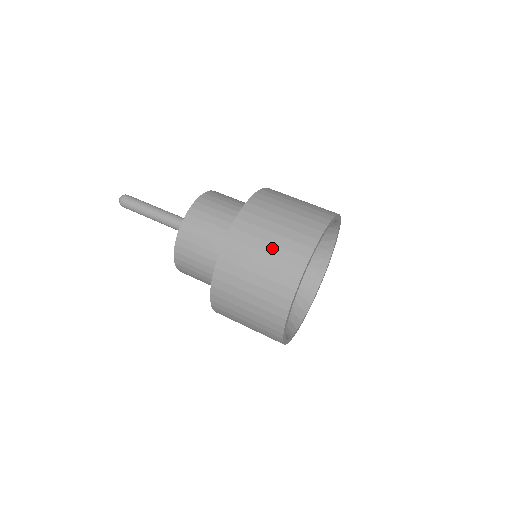
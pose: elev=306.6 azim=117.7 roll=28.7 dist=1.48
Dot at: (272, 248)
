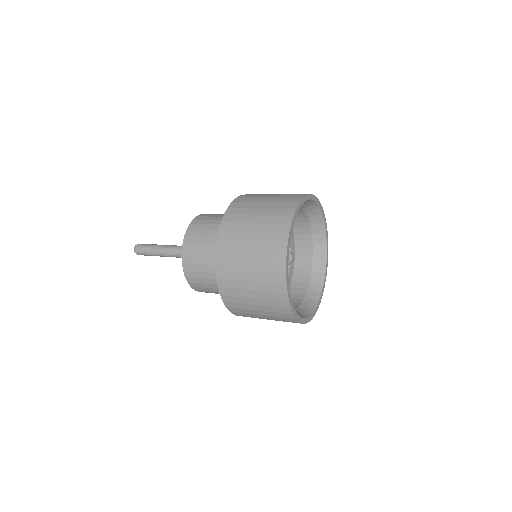
Dot at: occluded
